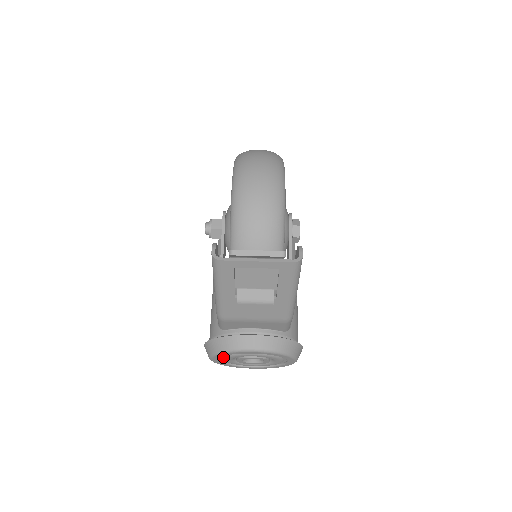
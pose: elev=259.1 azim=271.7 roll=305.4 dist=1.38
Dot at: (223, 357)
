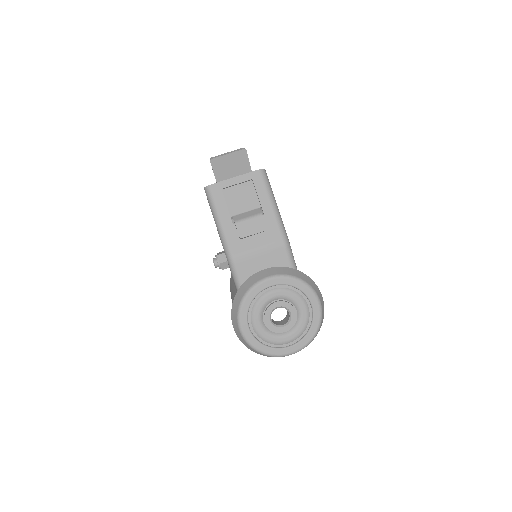
Dot at: (251, 319)
